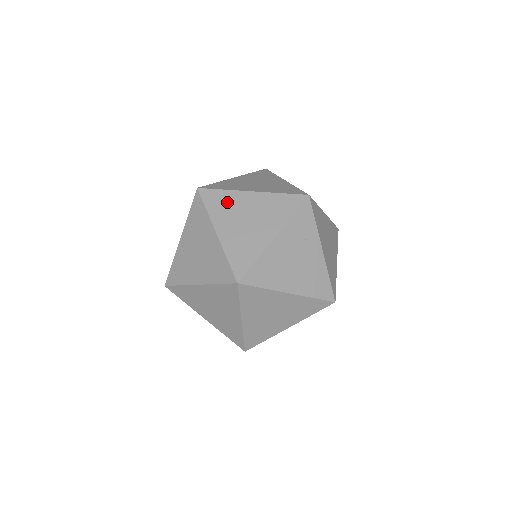
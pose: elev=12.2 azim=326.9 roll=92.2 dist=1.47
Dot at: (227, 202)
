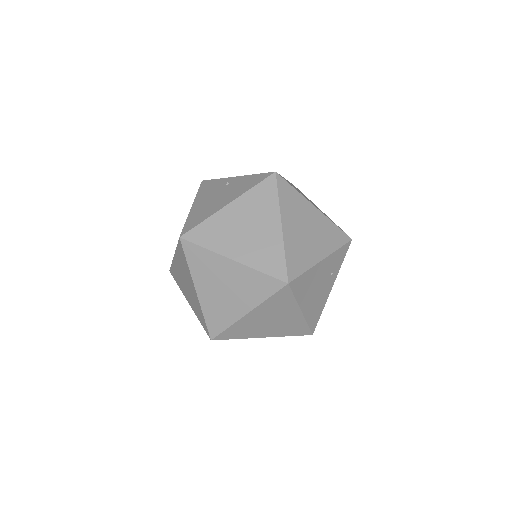
Dot at: (296, 203)
